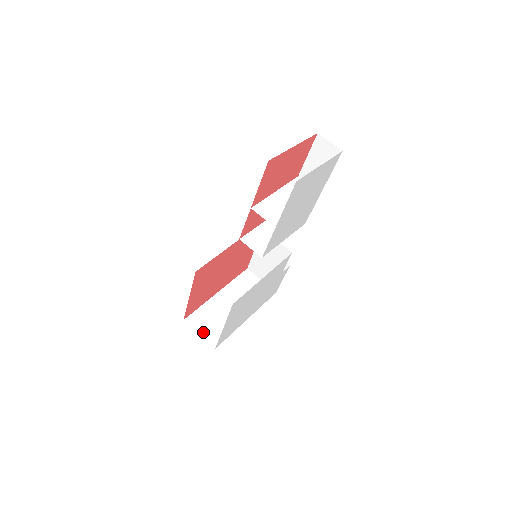
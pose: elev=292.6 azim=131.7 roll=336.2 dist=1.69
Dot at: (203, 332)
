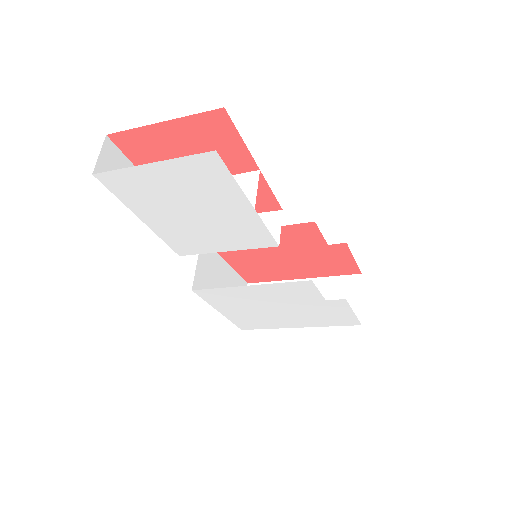
Dot at: occluded
